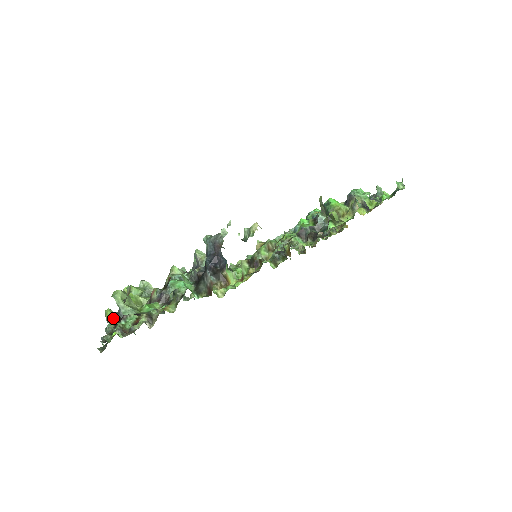
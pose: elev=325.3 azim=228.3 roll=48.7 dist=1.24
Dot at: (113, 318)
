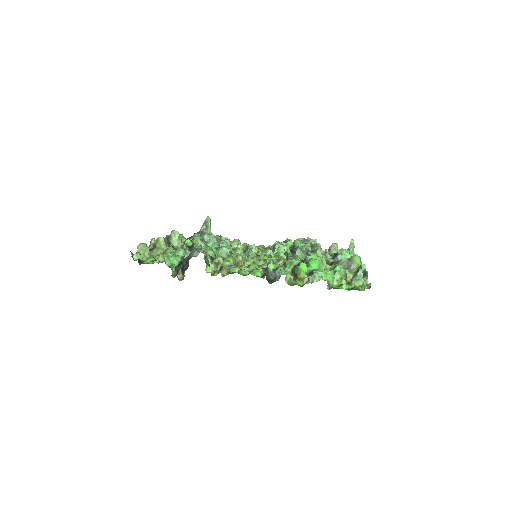
Dot at: (151, 245)
